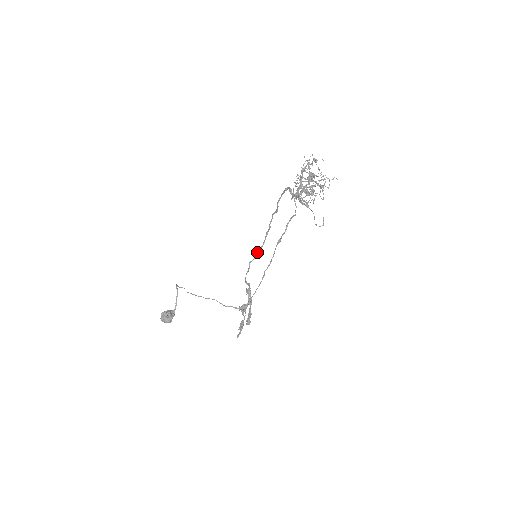
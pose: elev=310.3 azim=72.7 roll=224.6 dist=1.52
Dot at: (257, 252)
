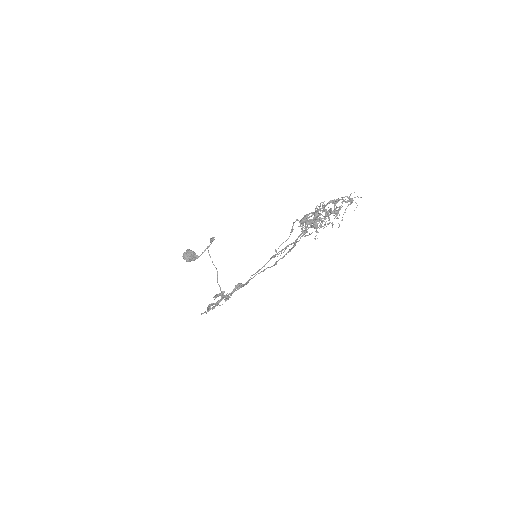
Dot at: (275, 262)
